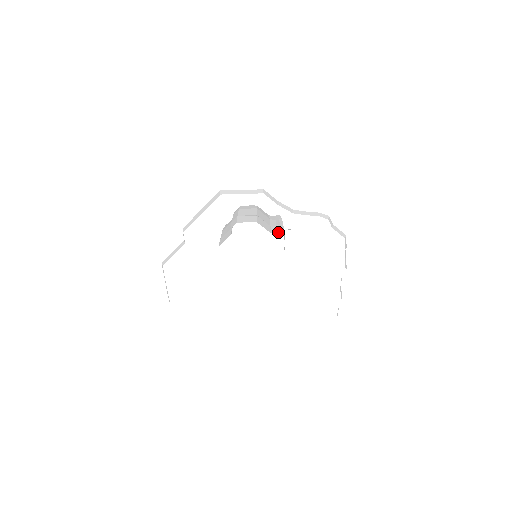
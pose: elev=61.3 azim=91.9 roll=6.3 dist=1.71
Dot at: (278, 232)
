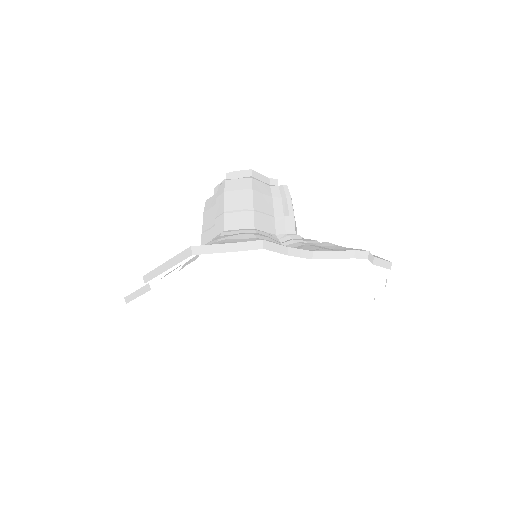
Dot at: (287, 237)
